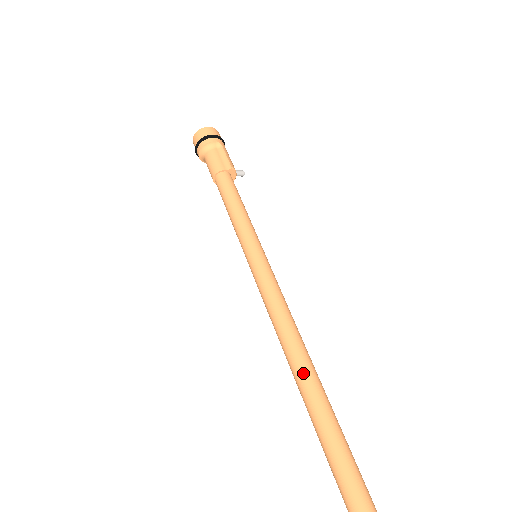
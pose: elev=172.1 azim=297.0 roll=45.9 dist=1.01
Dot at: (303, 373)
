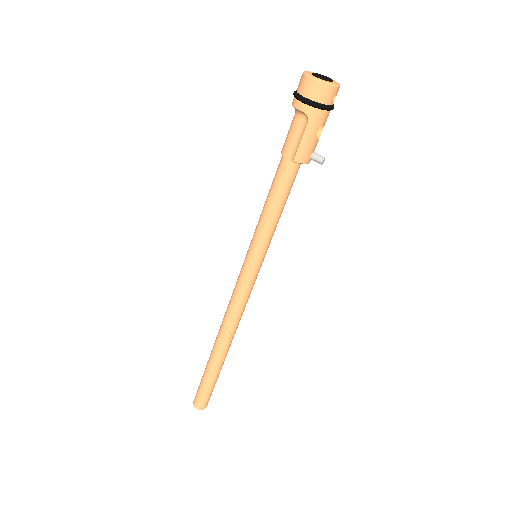
Dot at: (216, 343)
